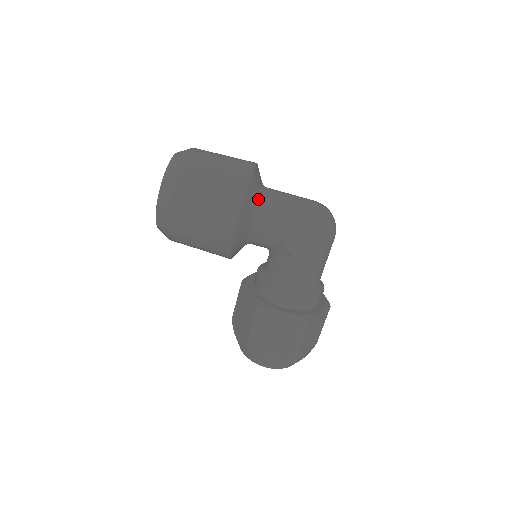
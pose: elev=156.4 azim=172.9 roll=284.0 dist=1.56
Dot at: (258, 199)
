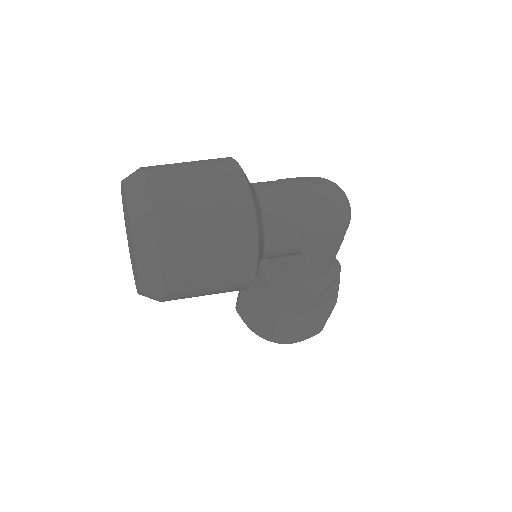
Dot at: (263, 221)
